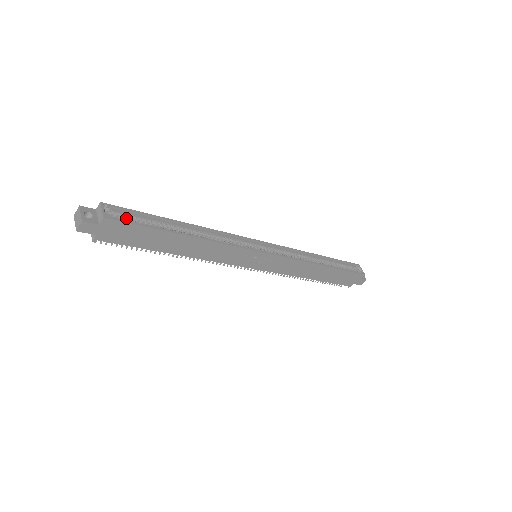
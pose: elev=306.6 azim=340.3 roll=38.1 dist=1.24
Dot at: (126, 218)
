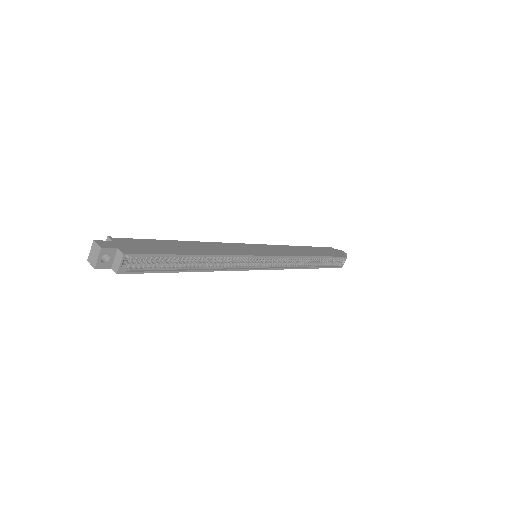
Dot at: (143, 259)
